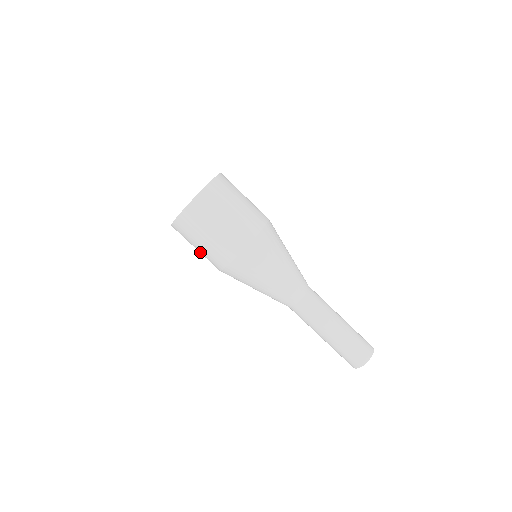
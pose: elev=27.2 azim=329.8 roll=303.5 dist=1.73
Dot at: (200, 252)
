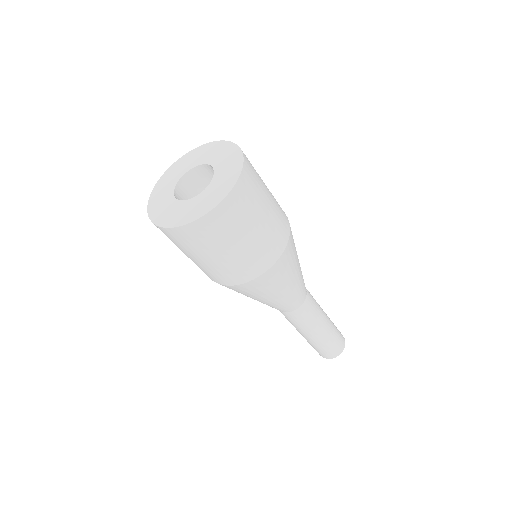
Dot at: occluded
